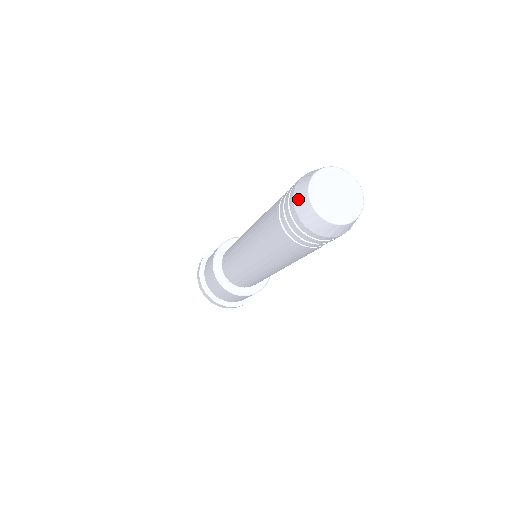
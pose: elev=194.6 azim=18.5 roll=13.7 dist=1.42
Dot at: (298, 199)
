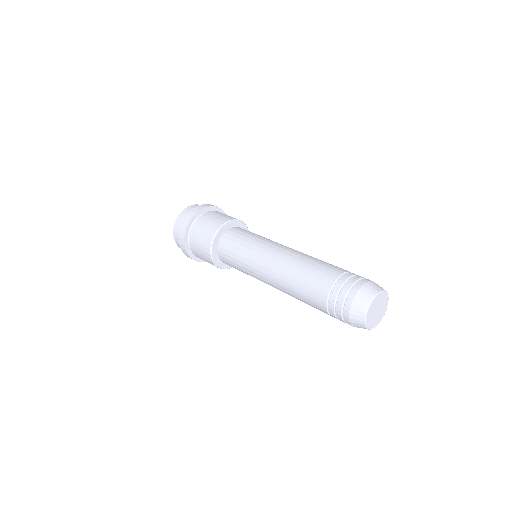
Dot at: (355, 314)
